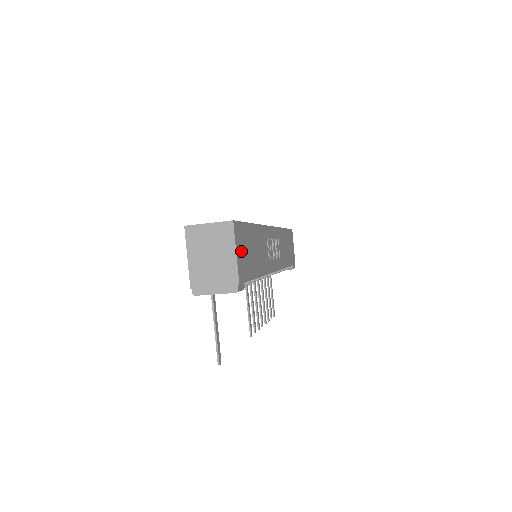
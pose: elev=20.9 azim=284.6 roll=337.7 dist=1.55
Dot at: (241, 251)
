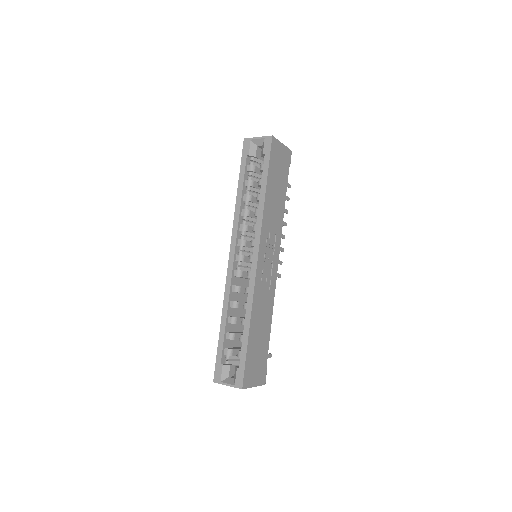
Dot at: (255, 374)
